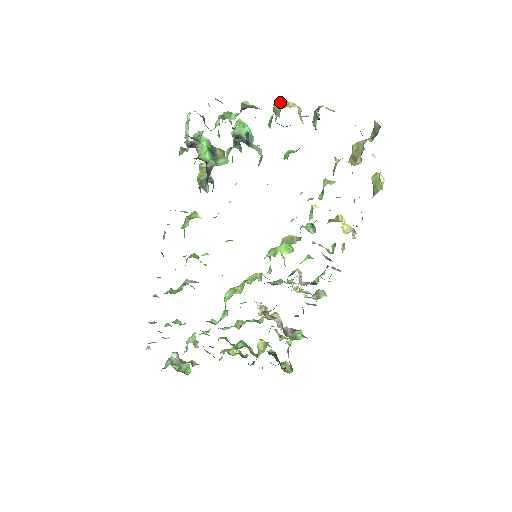
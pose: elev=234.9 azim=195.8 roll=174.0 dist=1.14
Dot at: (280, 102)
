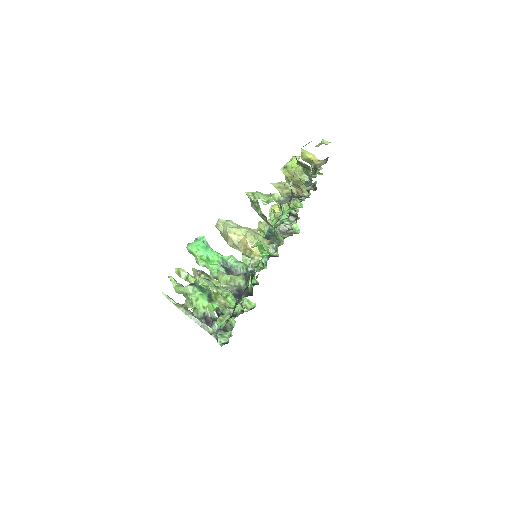
Dot at: (234, 242)
